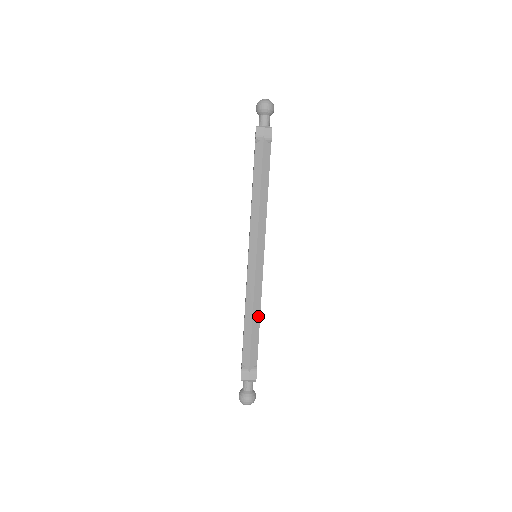
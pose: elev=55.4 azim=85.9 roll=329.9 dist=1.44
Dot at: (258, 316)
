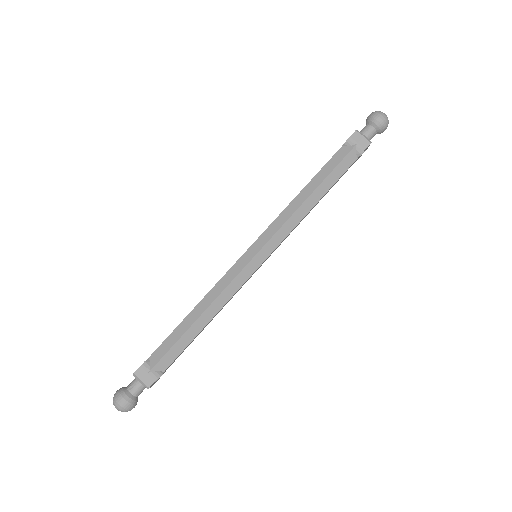
Dot at: (208, 319)
